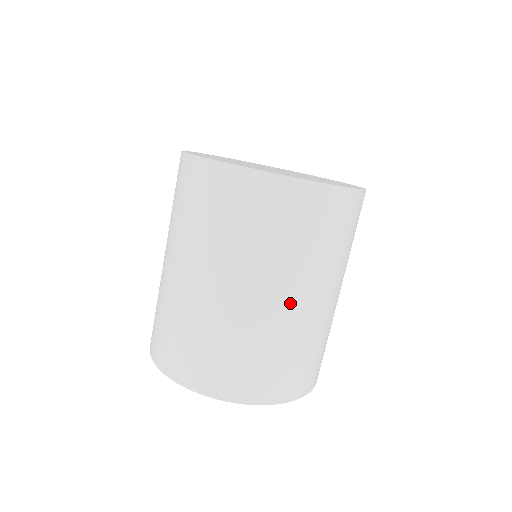
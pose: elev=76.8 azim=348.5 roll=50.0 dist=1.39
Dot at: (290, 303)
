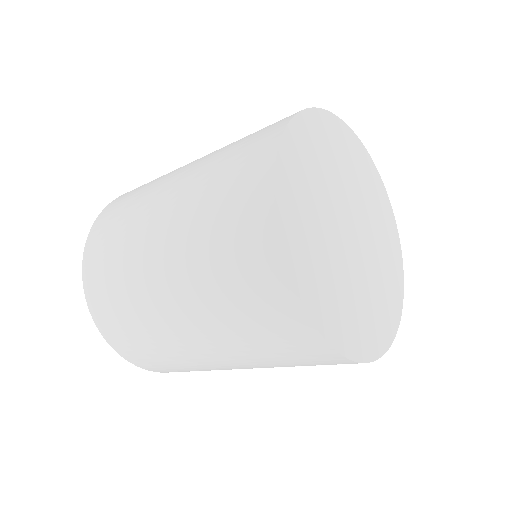
Dot at: occluded
